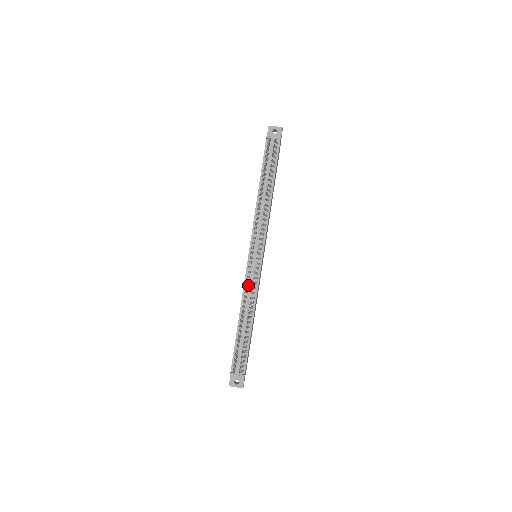
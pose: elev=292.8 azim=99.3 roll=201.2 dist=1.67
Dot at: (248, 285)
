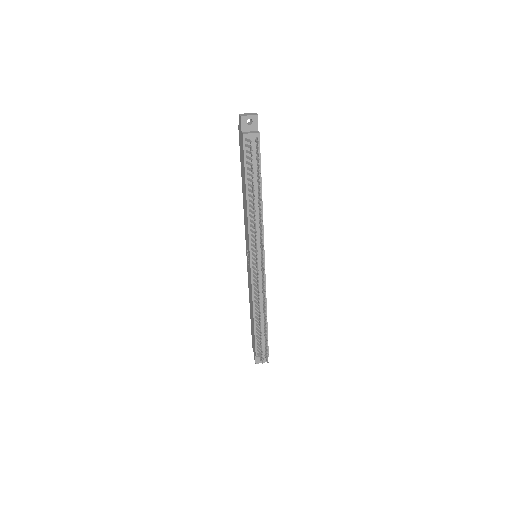
Dot at: occluded
